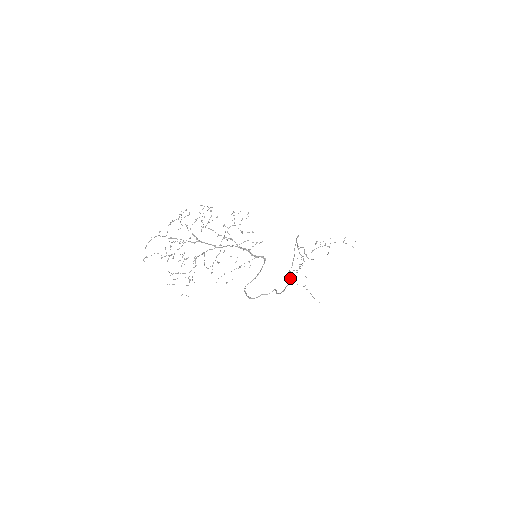
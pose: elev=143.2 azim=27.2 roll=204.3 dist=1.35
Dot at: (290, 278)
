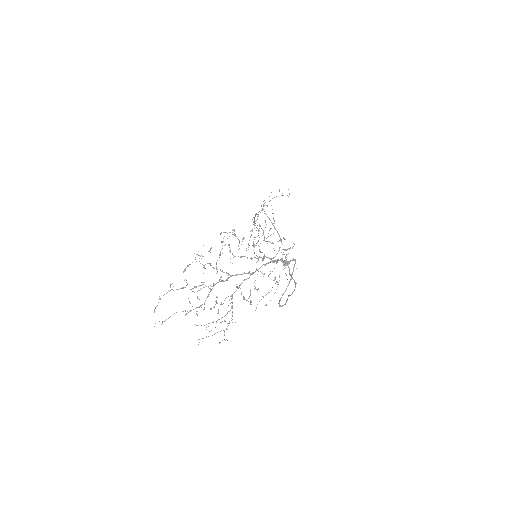
Dot at: (285, 261)
